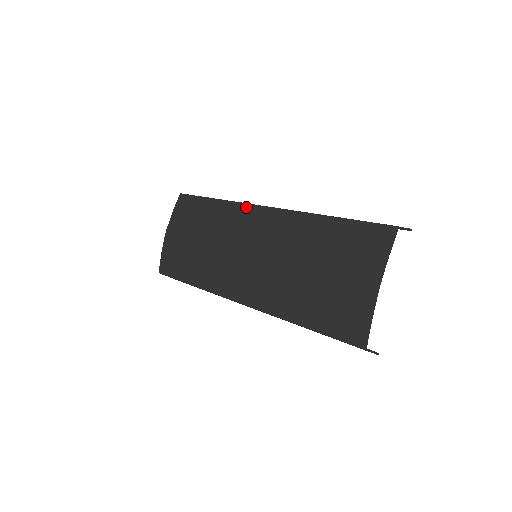
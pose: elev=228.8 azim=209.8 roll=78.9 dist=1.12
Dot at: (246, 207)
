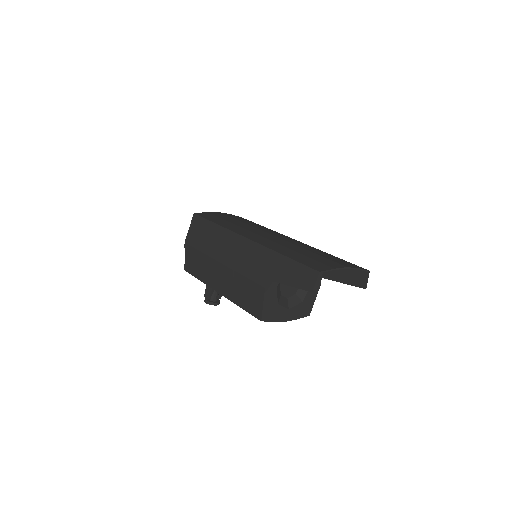
Dot at: (284, 235)
